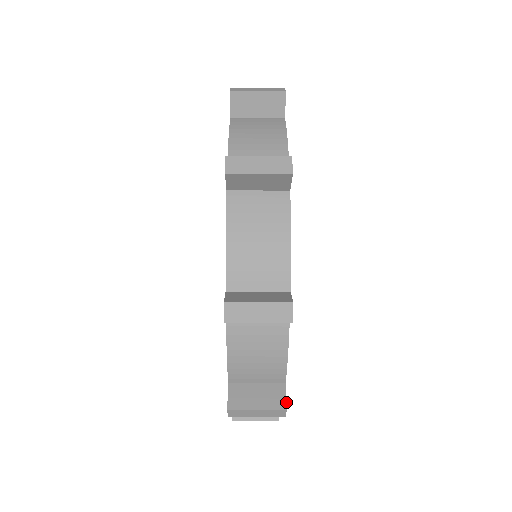
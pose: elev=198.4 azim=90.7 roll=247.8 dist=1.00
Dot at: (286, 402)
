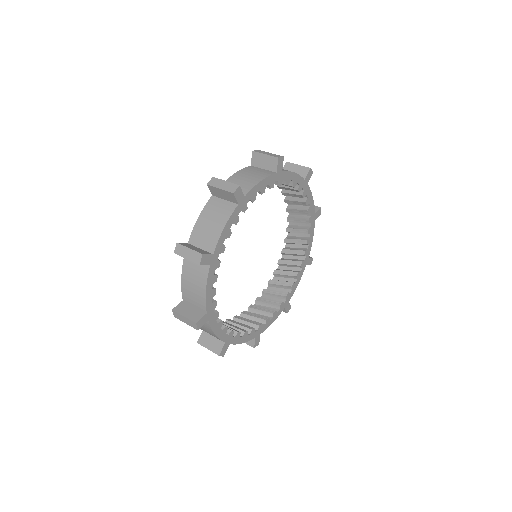
Dot at: (286, 312)
